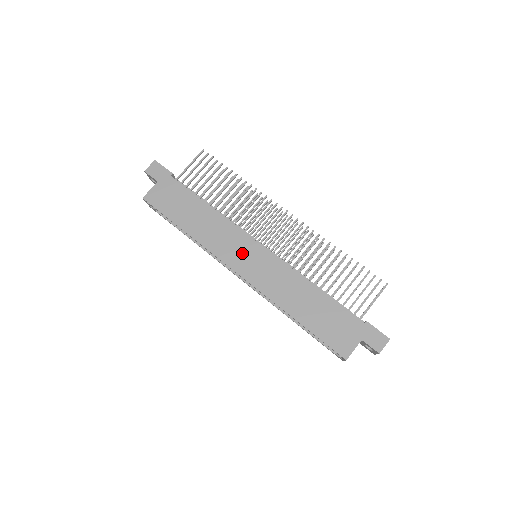
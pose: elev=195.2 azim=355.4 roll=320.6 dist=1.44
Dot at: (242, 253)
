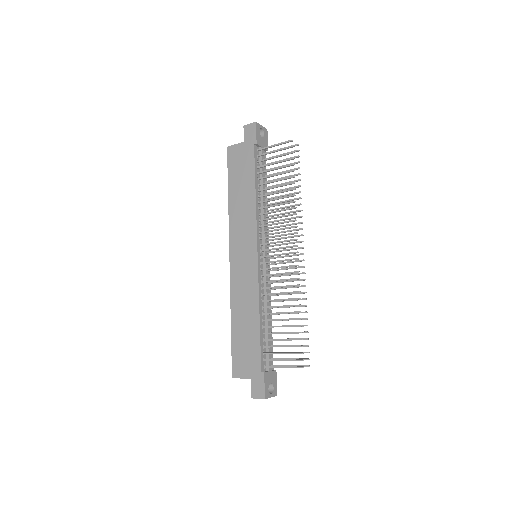
Dot at: (243, 247)
